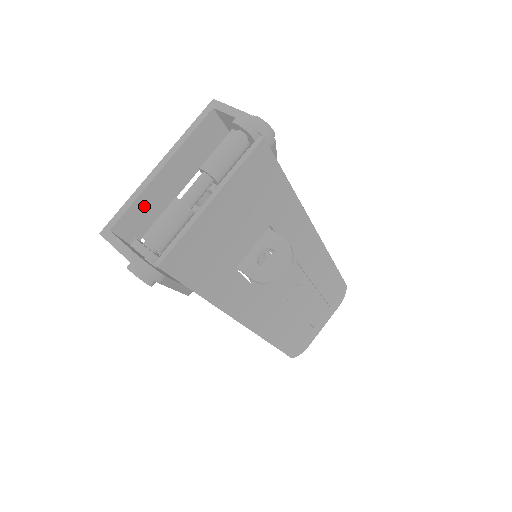
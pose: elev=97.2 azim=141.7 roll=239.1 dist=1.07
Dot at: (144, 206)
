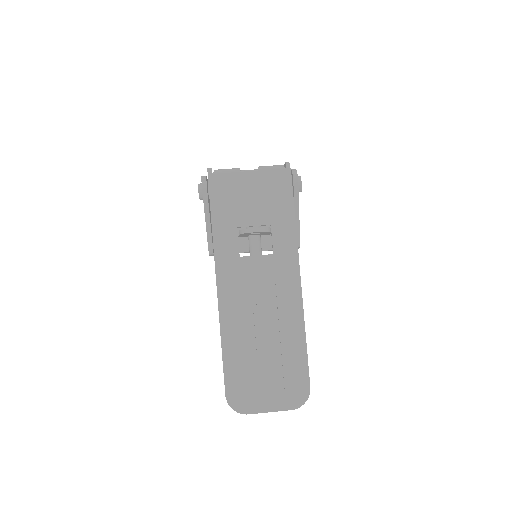
Dot at: occluded
